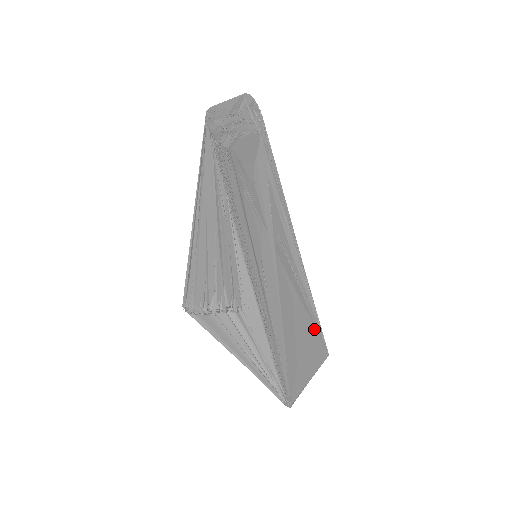
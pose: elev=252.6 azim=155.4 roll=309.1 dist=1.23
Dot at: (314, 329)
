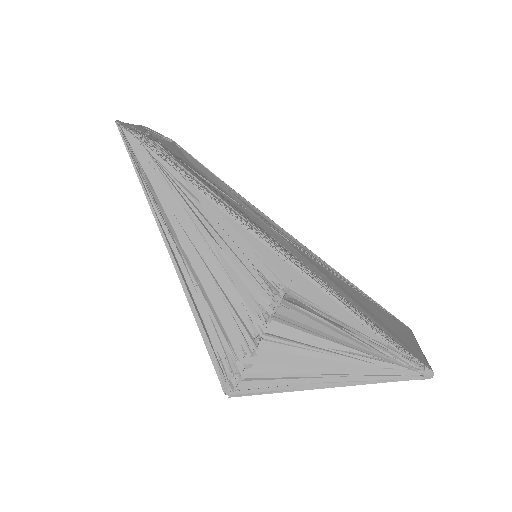
Dot at: (372, 302)
